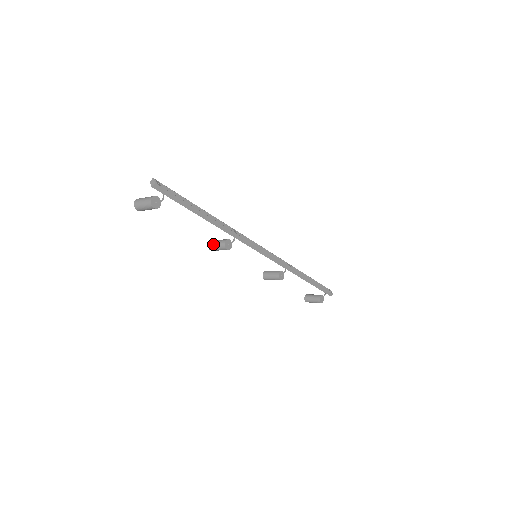
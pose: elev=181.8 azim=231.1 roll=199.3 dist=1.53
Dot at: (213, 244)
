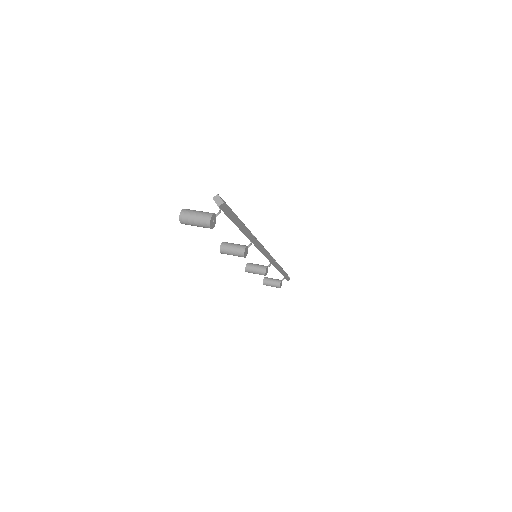
Dot at: (227, 248)
